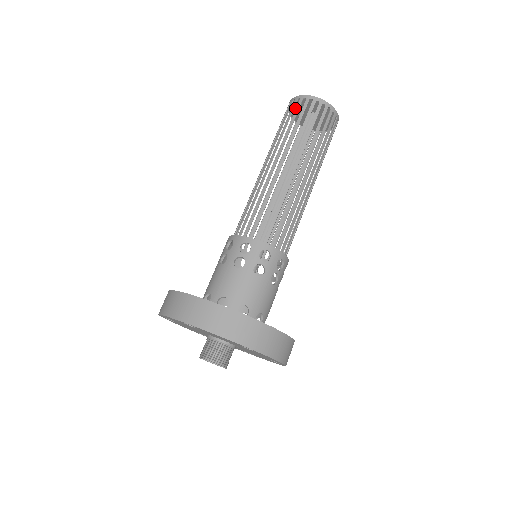
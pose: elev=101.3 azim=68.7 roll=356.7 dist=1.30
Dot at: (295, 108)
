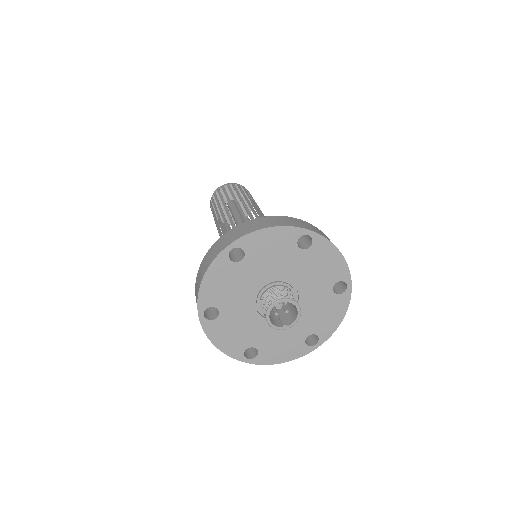
Dot at: (216, 205)
